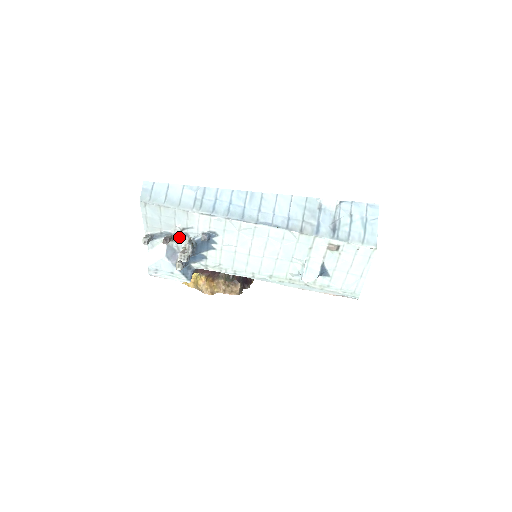
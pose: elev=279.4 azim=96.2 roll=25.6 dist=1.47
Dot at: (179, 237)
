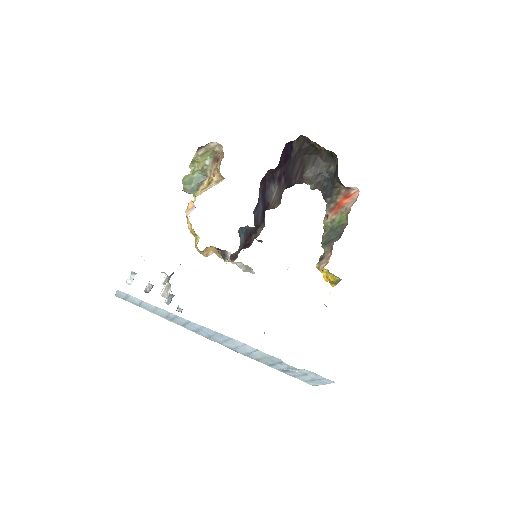
Dot at: occluded
